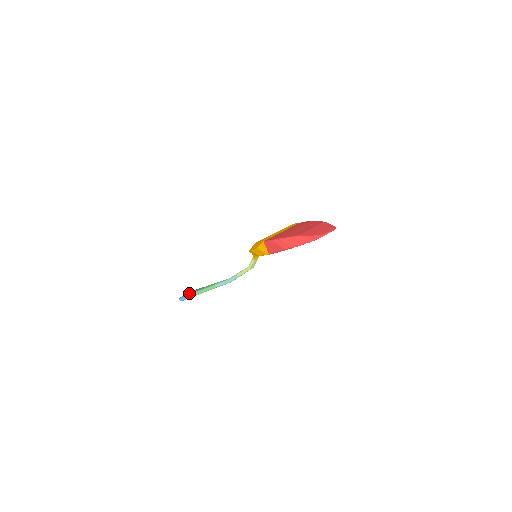
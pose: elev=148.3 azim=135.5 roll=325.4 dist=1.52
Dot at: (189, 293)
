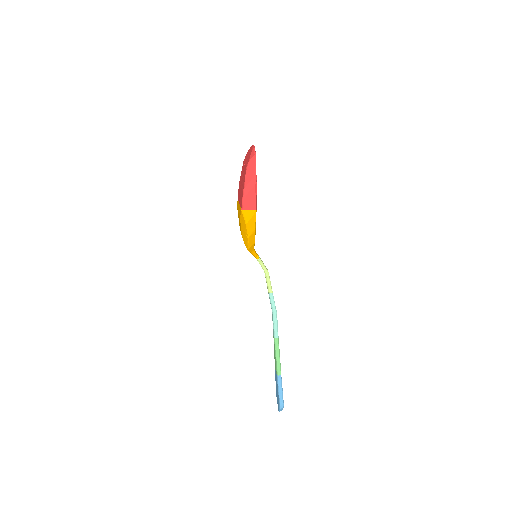
Dot at: (277, 393)
